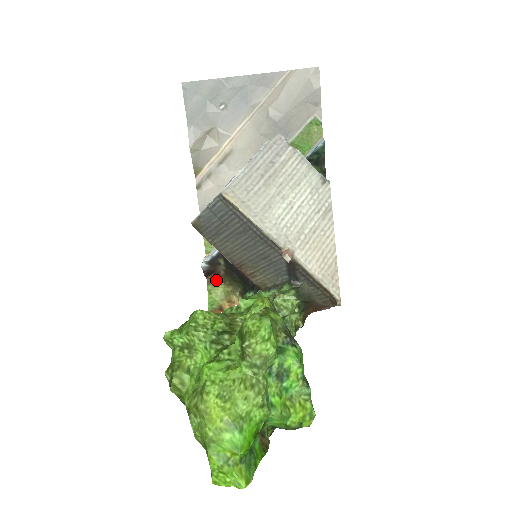
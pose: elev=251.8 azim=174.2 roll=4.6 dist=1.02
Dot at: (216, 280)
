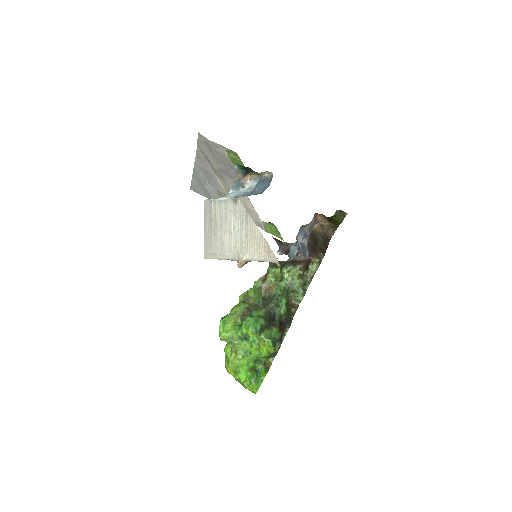
Dot at: occluded
